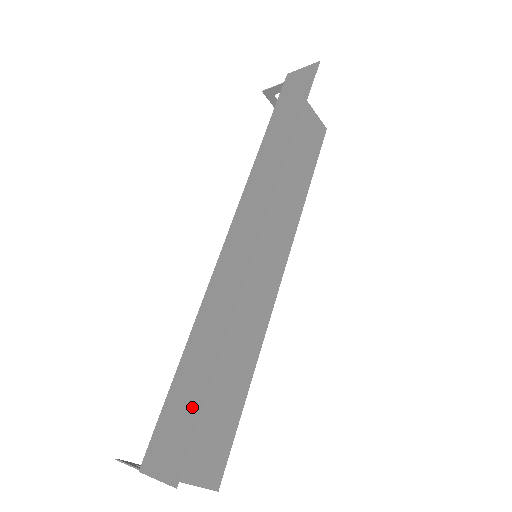
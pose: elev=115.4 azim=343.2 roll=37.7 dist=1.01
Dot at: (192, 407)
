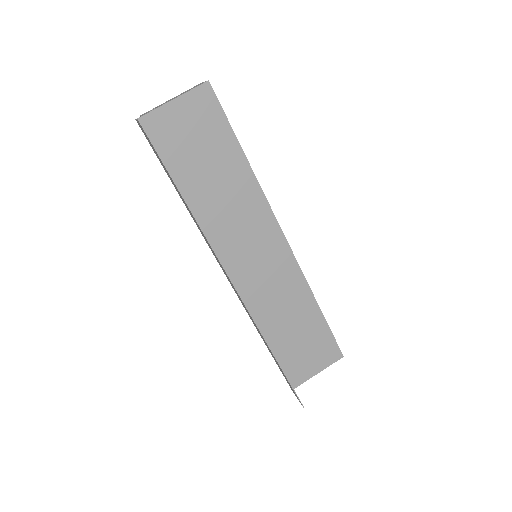
Dot at: (285, 377)
